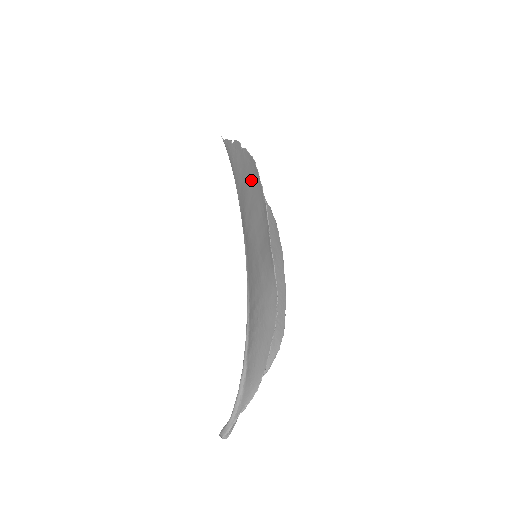
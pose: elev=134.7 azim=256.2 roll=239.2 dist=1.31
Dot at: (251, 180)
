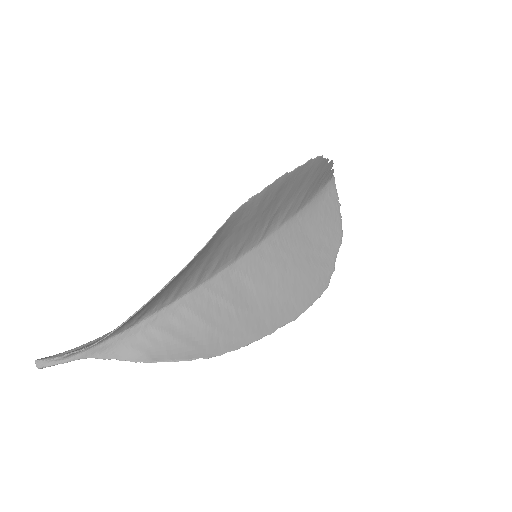
Dot at: (305, 177)
